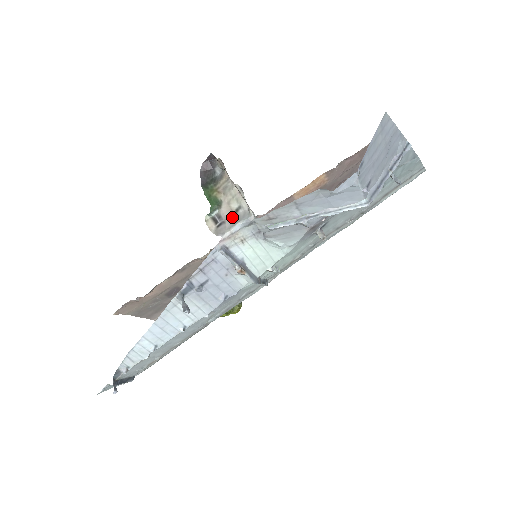
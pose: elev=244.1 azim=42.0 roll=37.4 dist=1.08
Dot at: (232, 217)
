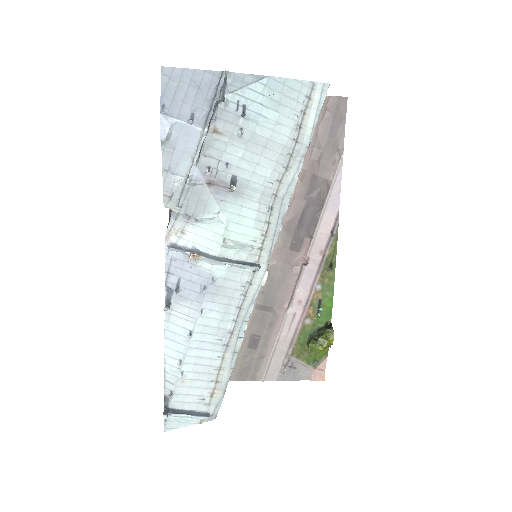
Dot at: occluded
